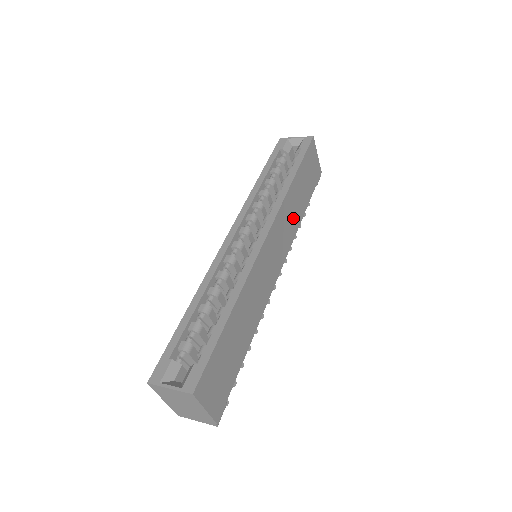
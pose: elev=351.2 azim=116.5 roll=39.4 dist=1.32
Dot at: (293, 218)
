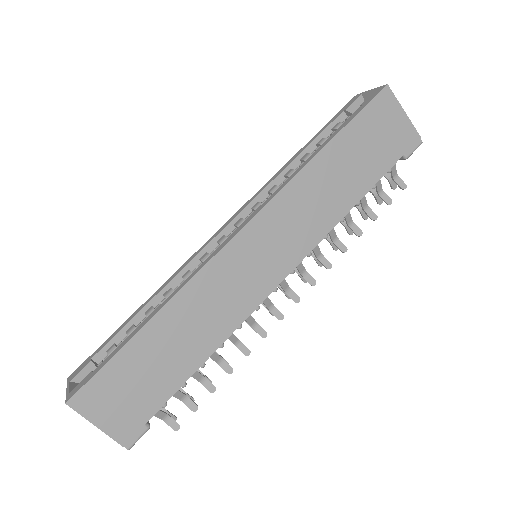
Dot at: (322, 207)
